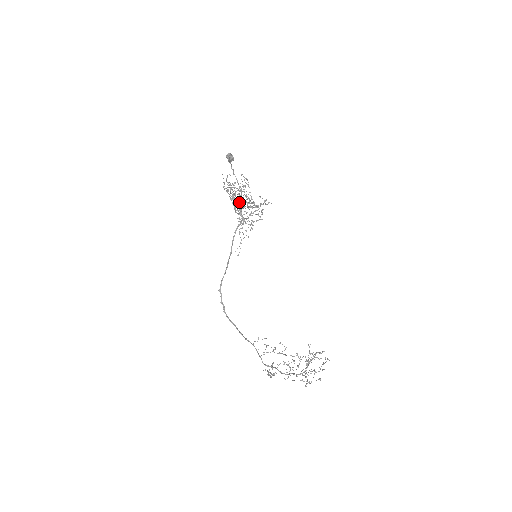
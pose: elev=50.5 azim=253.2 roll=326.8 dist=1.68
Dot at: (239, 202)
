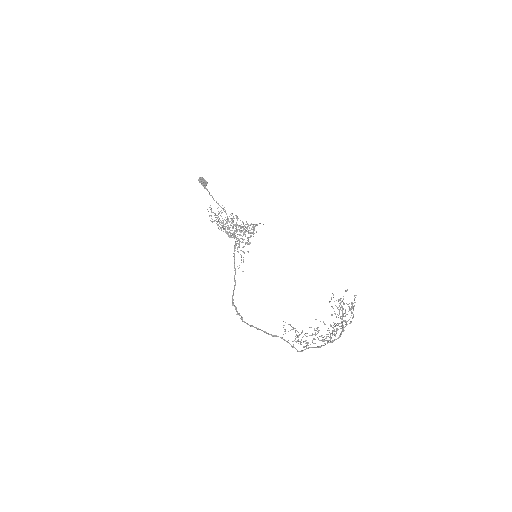
Dot at: occluded
